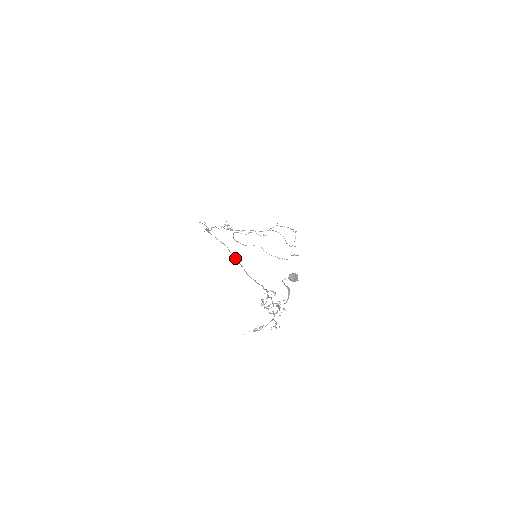
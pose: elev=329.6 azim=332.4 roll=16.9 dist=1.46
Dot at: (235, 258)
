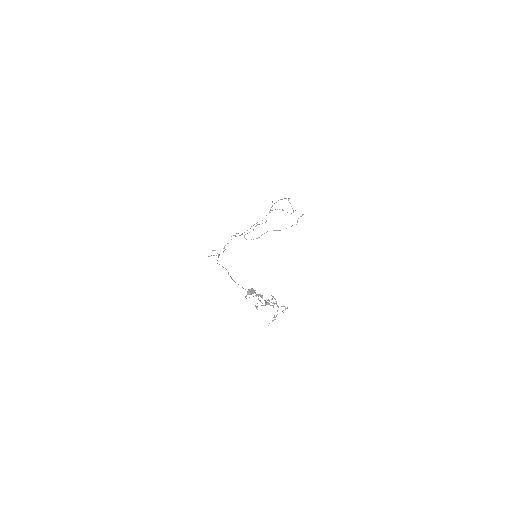
Dot at: occluded
